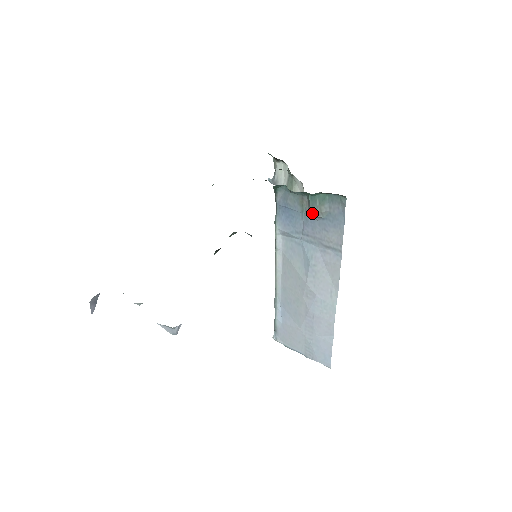
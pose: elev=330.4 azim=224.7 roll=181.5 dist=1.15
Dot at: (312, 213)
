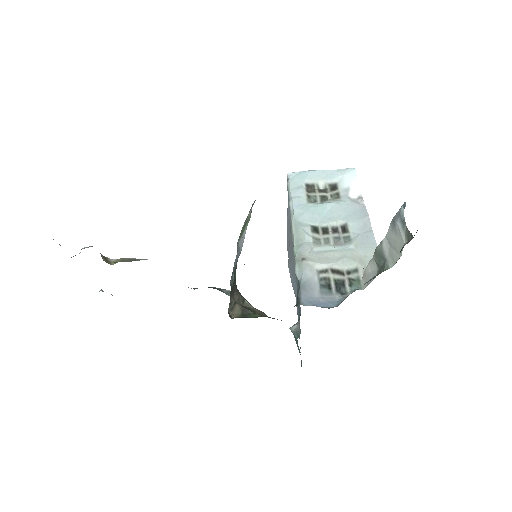
Dot at: (291, 331)
